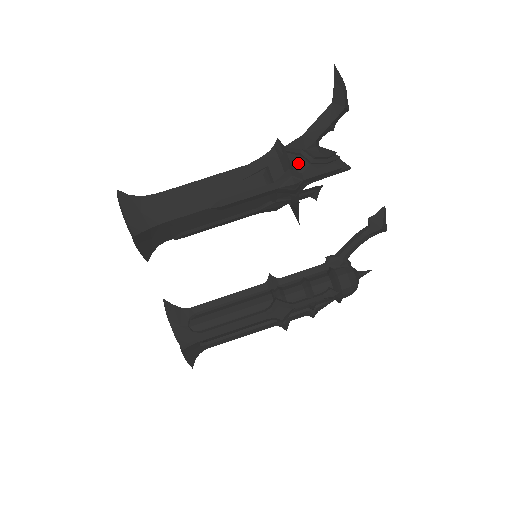
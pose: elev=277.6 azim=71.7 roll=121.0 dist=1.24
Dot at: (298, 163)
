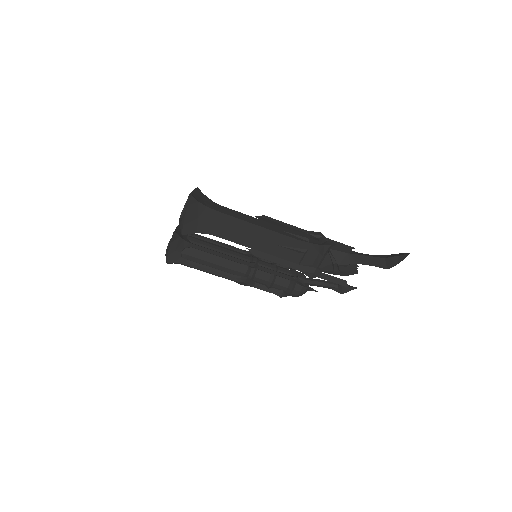
Dot at: (327, 265)
